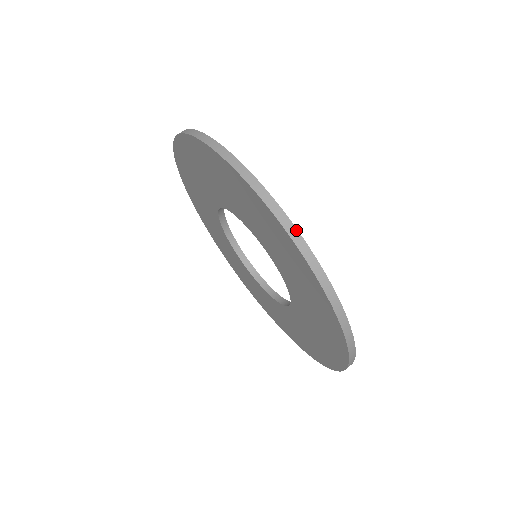
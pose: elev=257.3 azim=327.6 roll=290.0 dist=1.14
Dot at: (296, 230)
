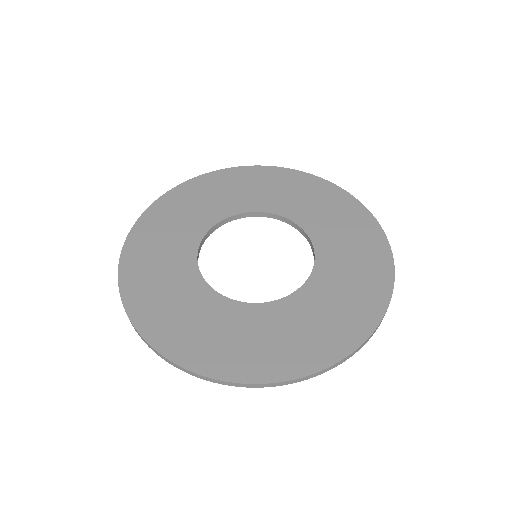
Dot at: (225, 382)
